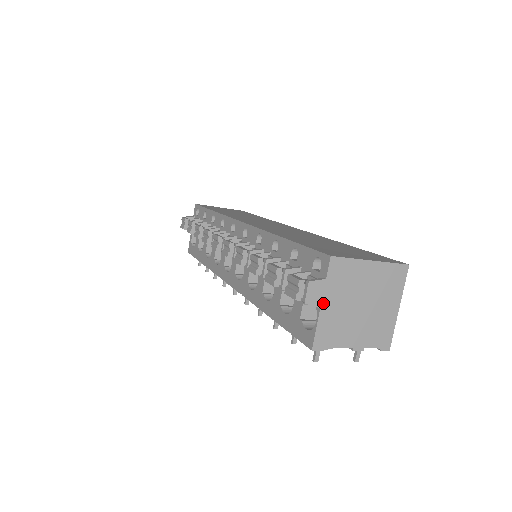
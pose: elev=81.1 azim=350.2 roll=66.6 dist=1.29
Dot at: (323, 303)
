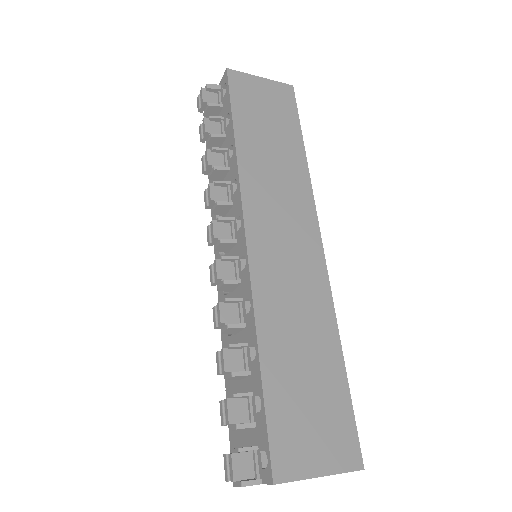
Dot at: occluded
